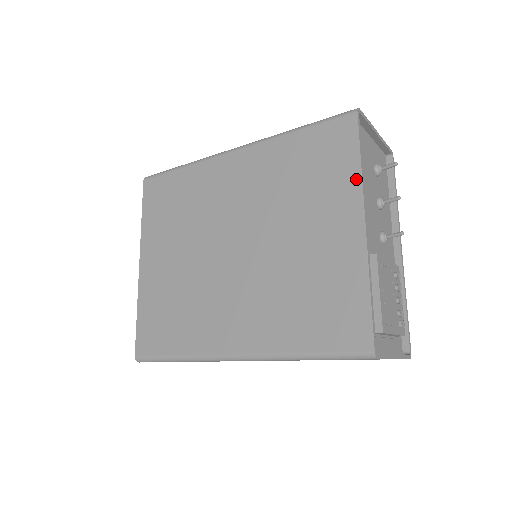
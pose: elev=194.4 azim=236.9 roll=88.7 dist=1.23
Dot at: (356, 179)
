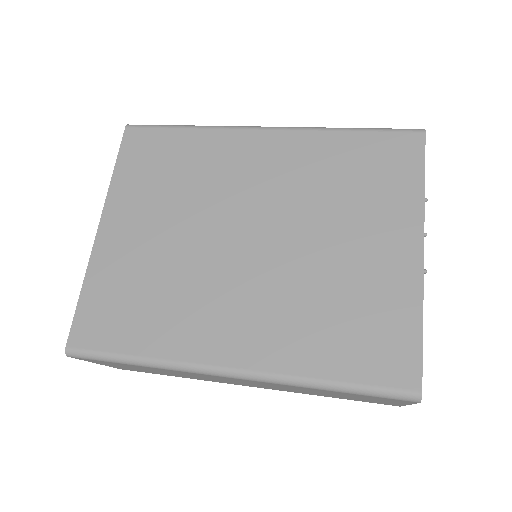
Dot at: (418, 200)
